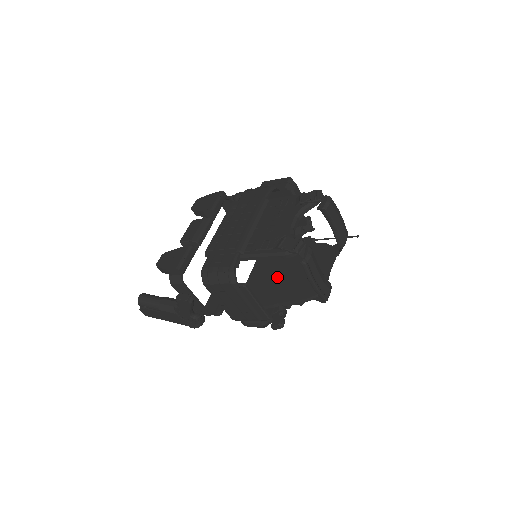
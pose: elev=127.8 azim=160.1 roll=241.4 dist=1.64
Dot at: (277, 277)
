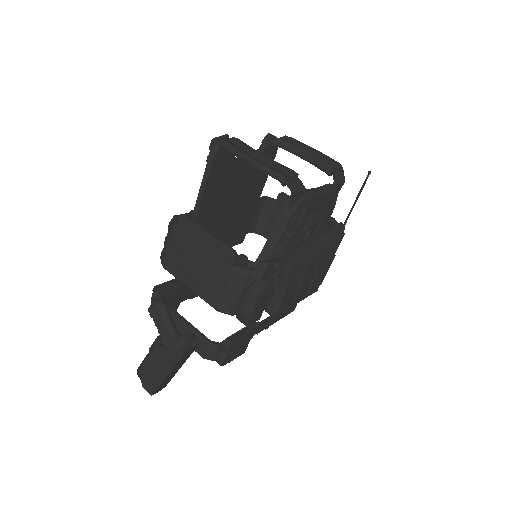
Dot at: occluded
